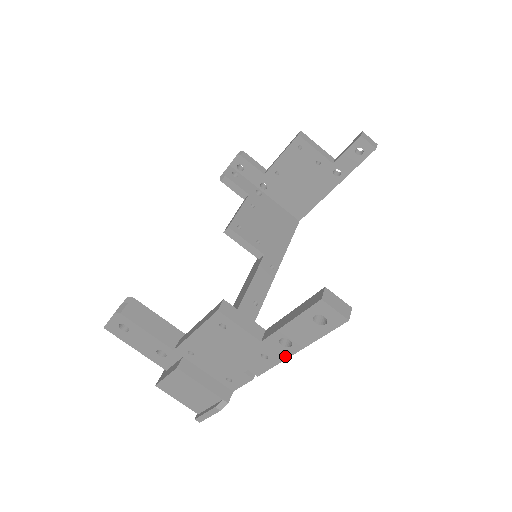
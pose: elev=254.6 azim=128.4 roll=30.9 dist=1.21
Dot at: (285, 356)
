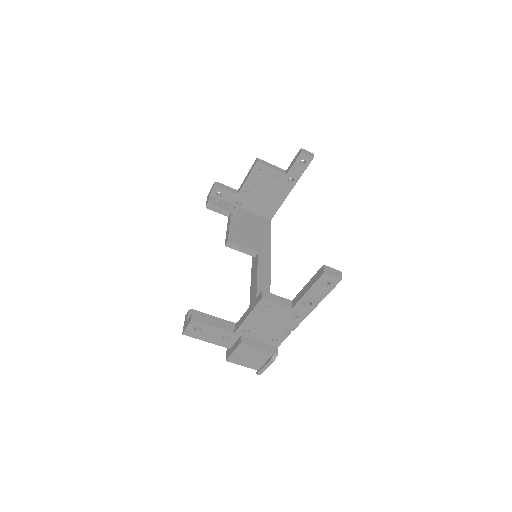
Dot at: (308, 312)
